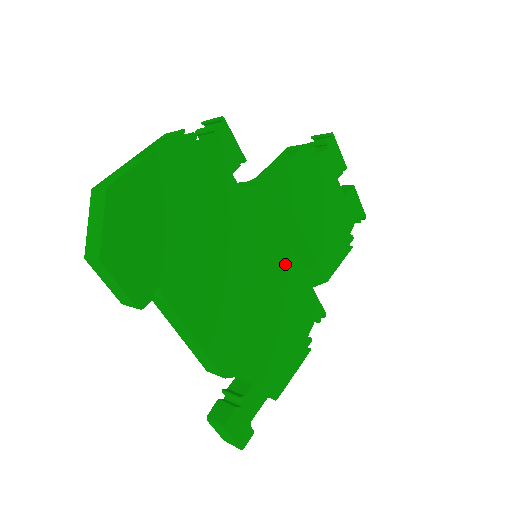
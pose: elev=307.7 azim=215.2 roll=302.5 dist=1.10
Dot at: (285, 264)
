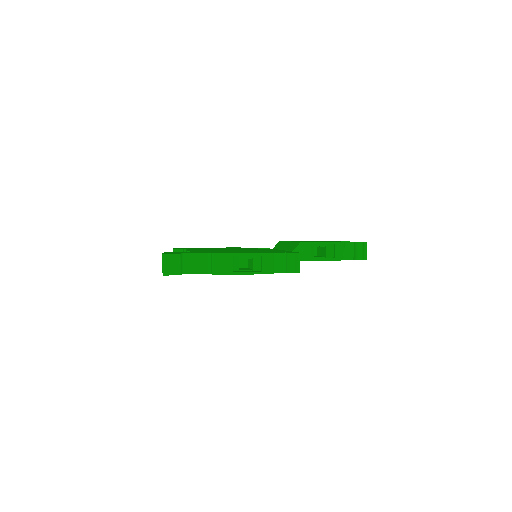
Dot at: occluded
